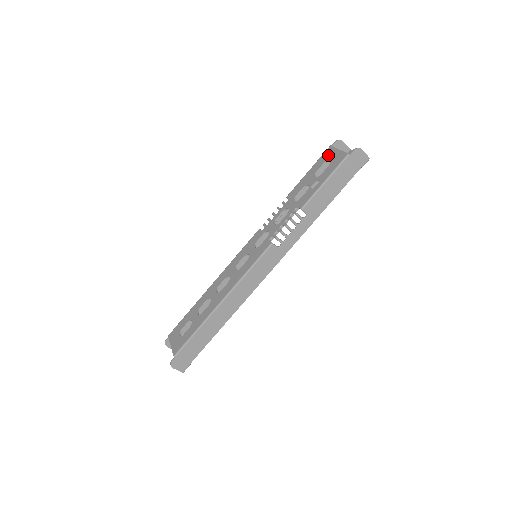
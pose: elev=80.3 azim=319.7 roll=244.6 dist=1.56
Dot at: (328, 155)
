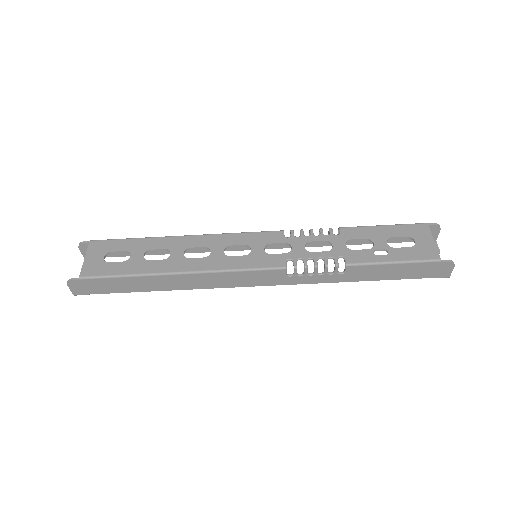
Dot at: (418, 233)
